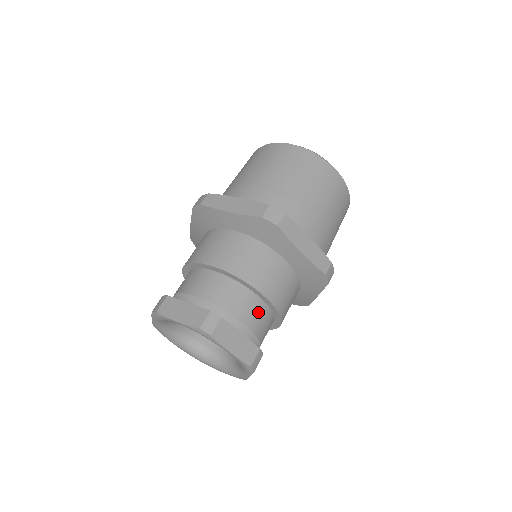
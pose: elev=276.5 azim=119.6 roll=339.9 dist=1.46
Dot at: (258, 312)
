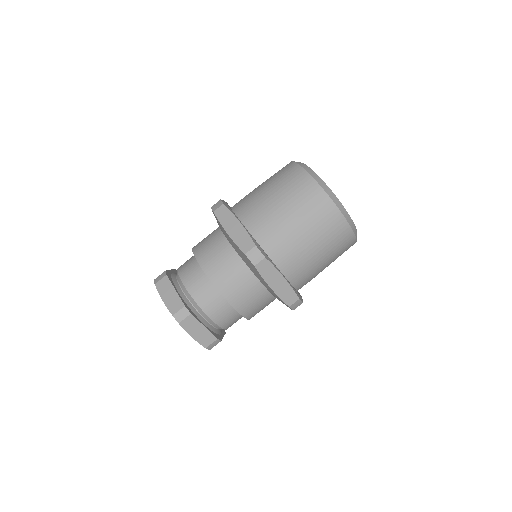
Dot at: (199, 281)
